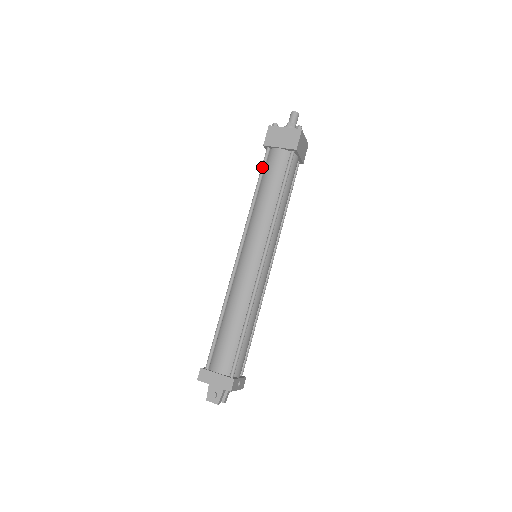
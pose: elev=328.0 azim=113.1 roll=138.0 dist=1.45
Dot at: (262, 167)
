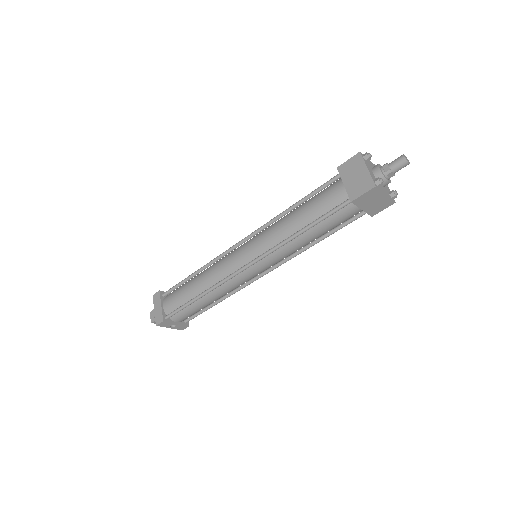
Dot at: (318, 188)
